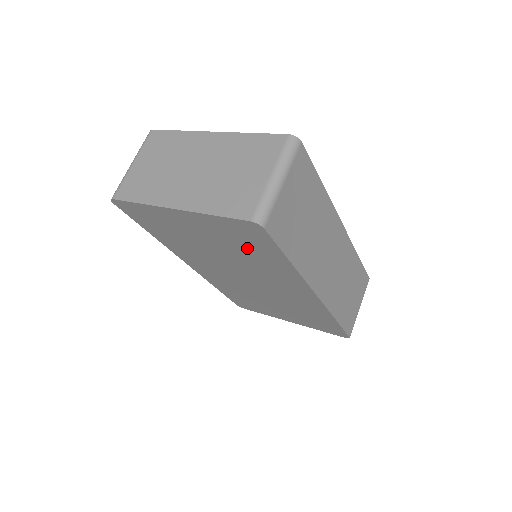
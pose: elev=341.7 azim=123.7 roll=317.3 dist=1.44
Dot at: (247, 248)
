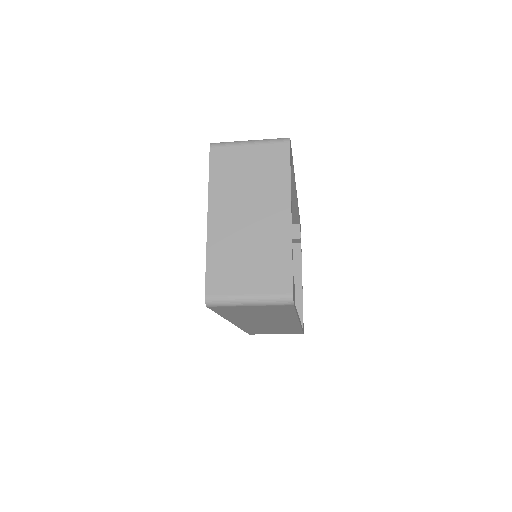
Dot at: occluded
